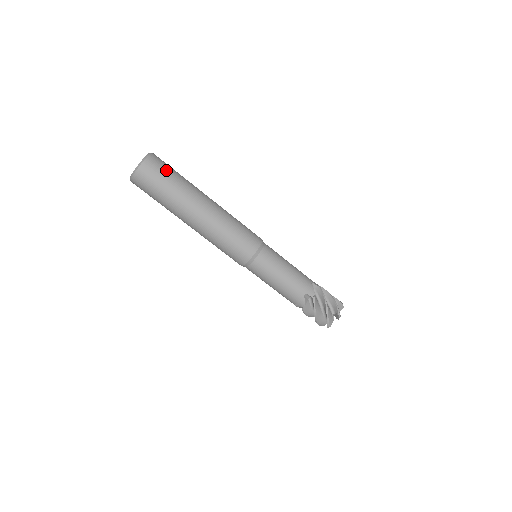
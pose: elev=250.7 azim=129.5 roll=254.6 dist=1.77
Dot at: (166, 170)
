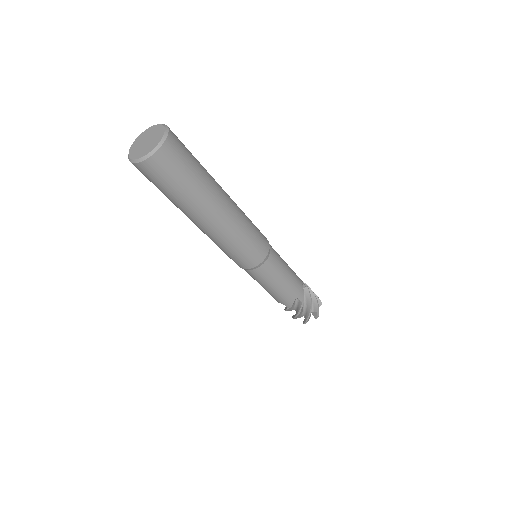
Dot at: (170, 178)
